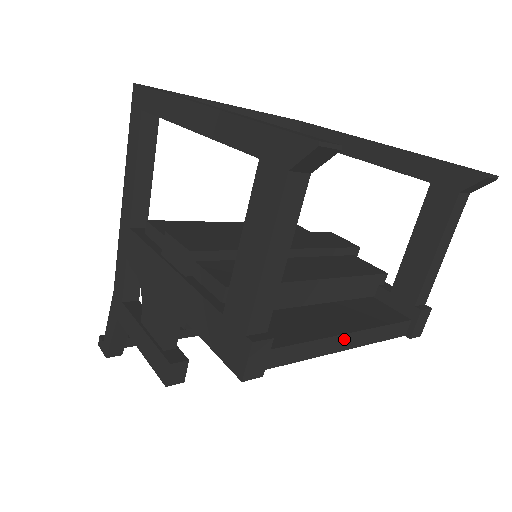
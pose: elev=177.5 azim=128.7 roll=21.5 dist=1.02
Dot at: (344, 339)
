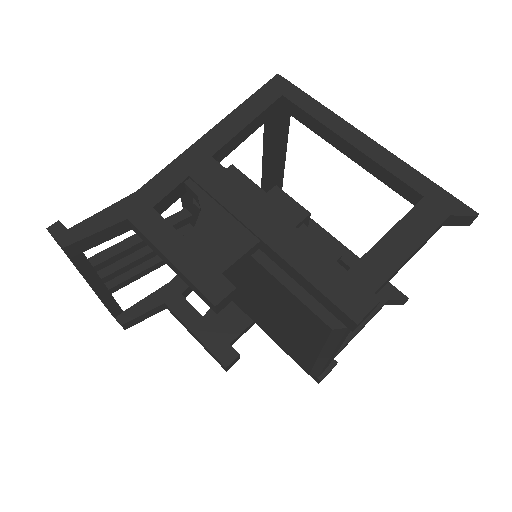
Dot at: (339, 347)
